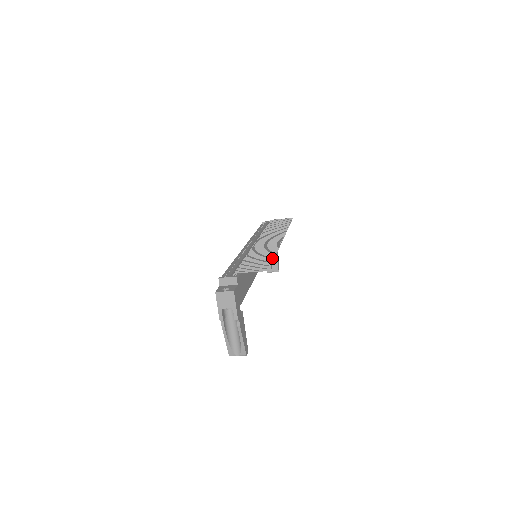
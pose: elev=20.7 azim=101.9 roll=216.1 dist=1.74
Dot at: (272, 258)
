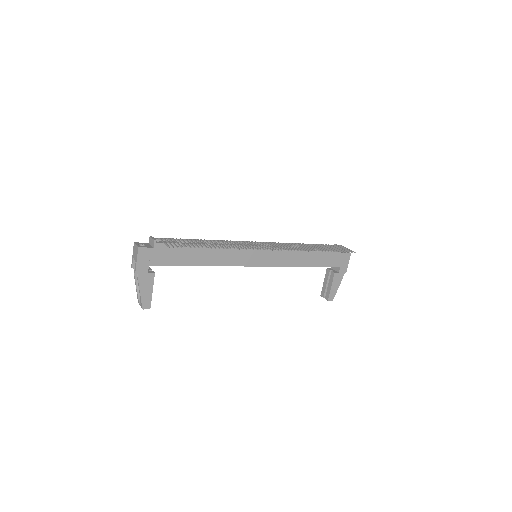
Dot at: occluded
